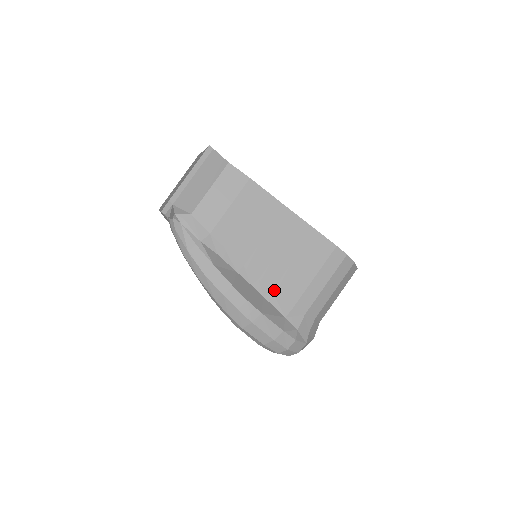
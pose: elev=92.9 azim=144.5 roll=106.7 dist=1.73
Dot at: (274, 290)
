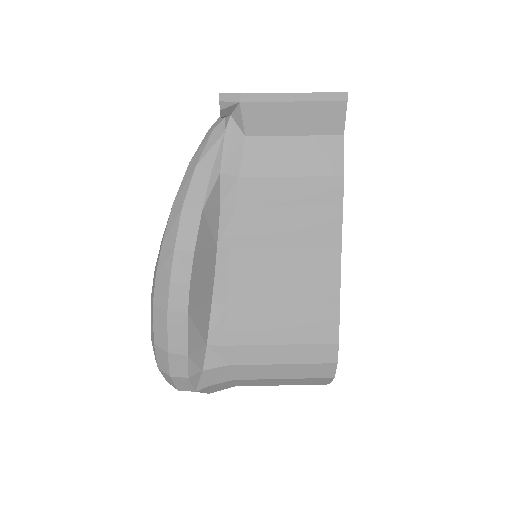
Dot at: (229, 307)
